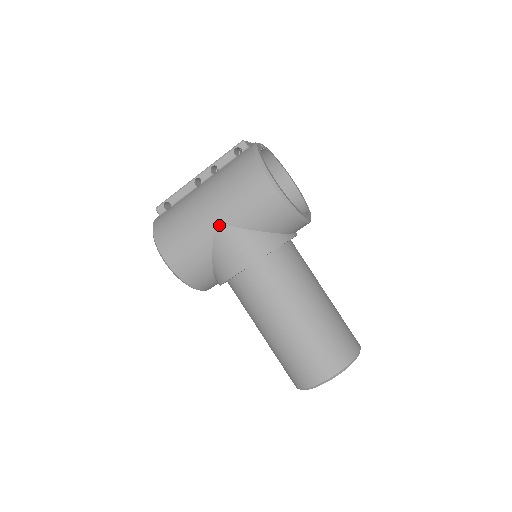
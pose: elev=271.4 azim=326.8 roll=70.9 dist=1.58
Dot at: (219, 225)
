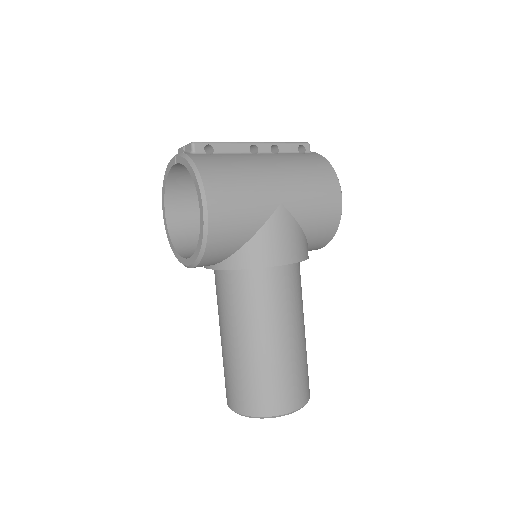
Dot at: (283, 207)
